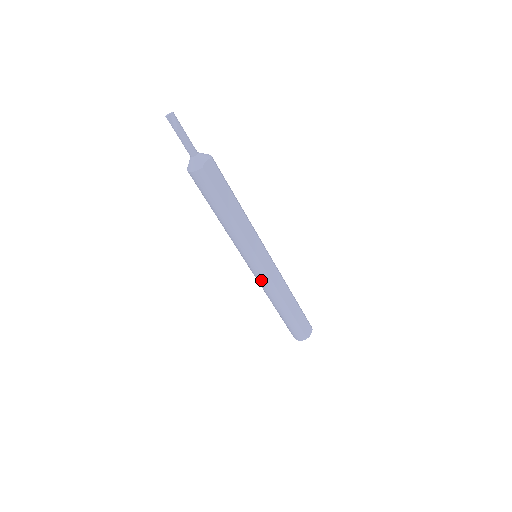
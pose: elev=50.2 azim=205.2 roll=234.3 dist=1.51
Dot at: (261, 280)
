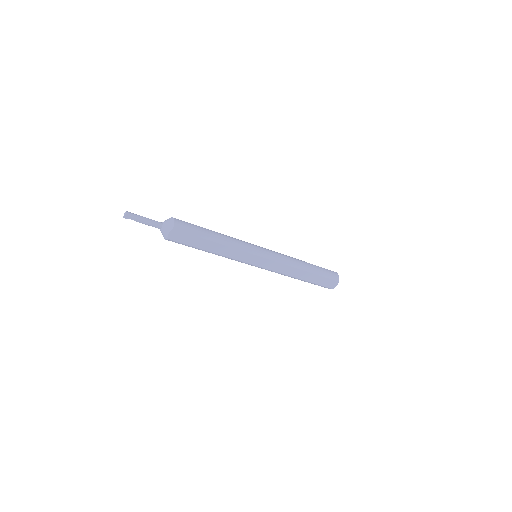
Dot at: occluded
